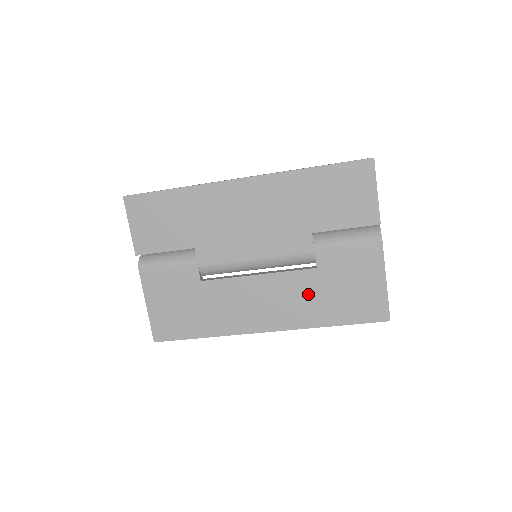
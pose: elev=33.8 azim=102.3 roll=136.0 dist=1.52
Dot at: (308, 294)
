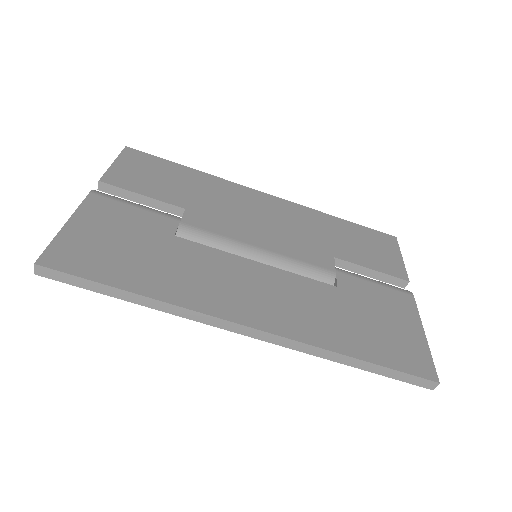
Dot at: (323, 307)
